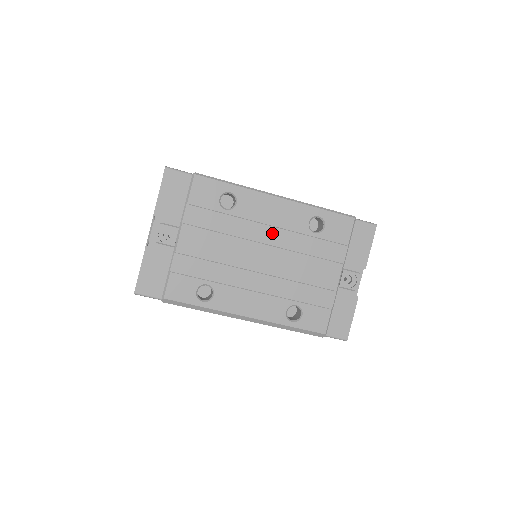
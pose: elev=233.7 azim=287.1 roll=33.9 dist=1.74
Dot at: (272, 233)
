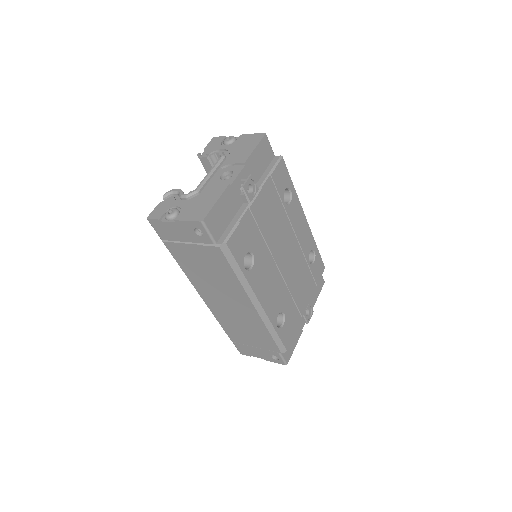
Dot at: (295, 243)
